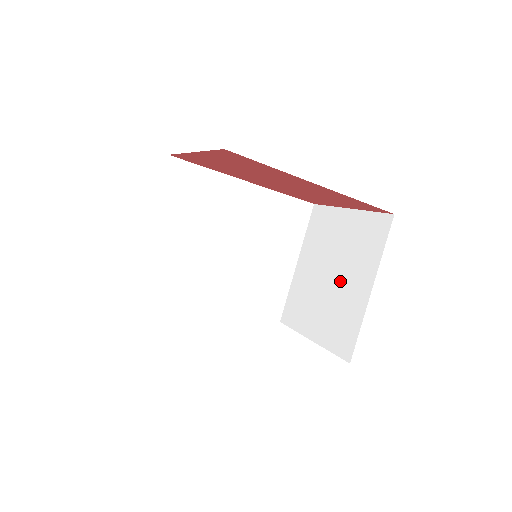
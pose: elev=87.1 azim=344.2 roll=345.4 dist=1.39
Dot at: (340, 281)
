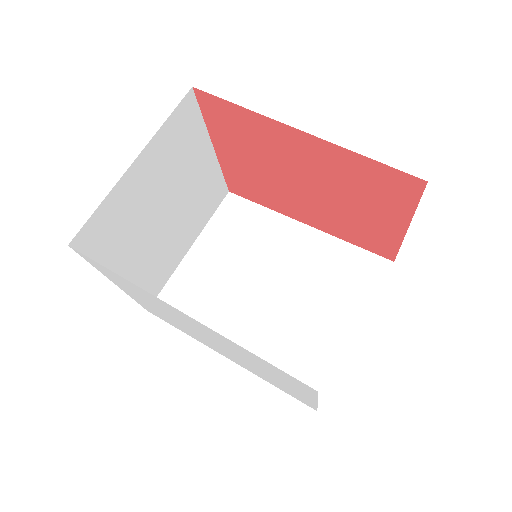
Dot at: occluded
